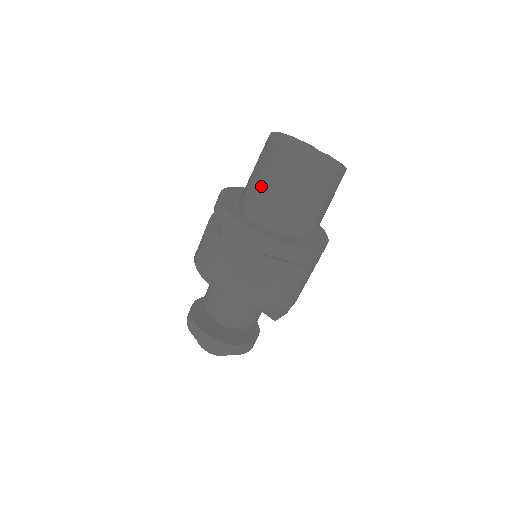
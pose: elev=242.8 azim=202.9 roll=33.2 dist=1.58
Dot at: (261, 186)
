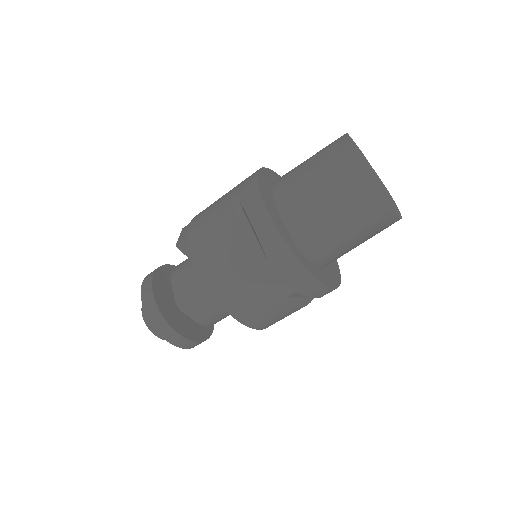
Dot at: (334, 224)
